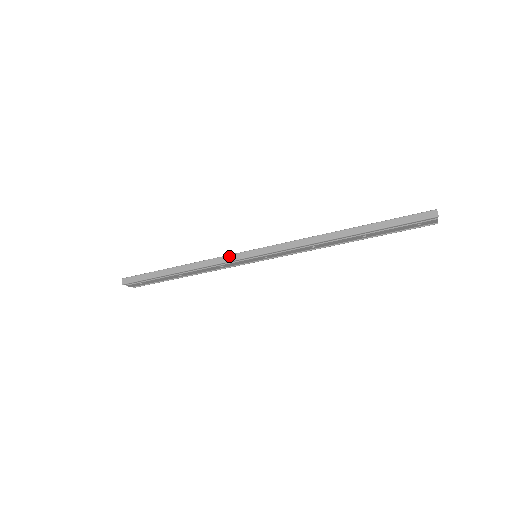
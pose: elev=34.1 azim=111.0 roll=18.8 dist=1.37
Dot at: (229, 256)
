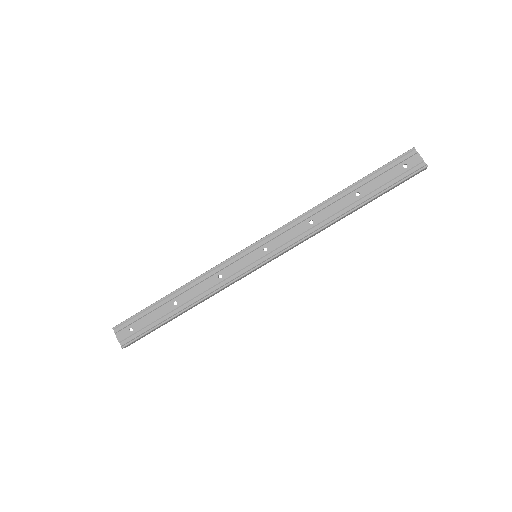
Dot at: (228, 260)
